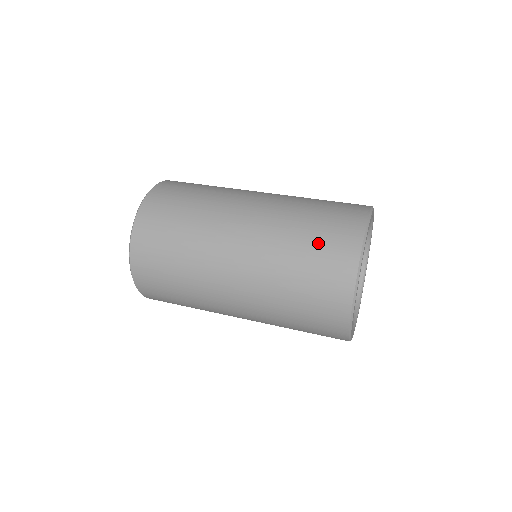
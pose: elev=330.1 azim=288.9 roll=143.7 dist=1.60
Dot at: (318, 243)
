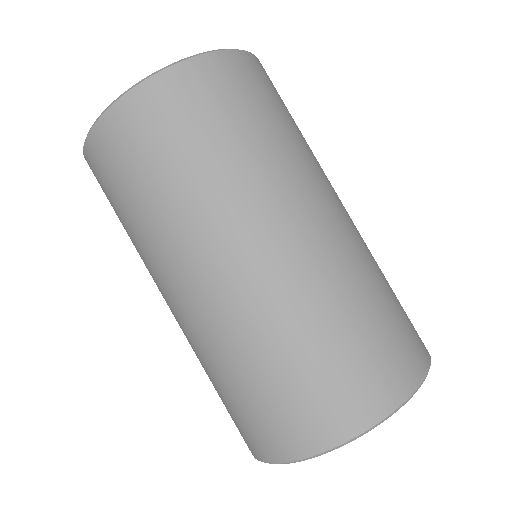
Dot at: (292, 389)
